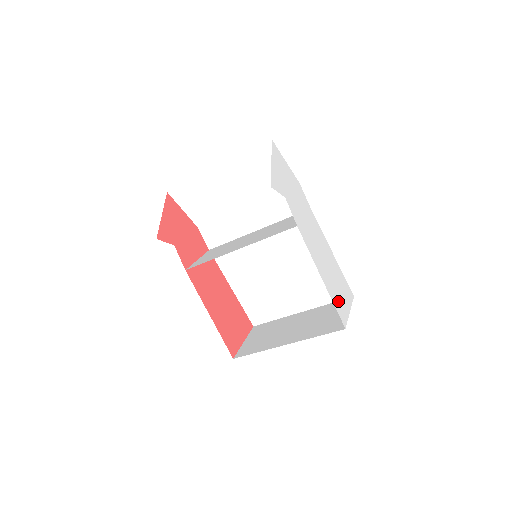
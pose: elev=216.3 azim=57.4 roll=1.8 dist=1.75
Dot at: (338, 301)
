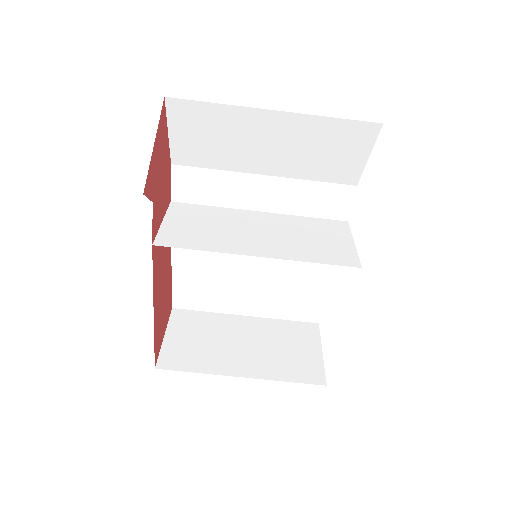
Dot at: occluded
